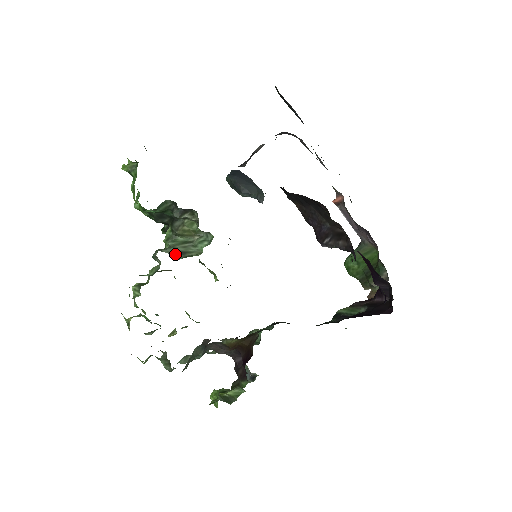
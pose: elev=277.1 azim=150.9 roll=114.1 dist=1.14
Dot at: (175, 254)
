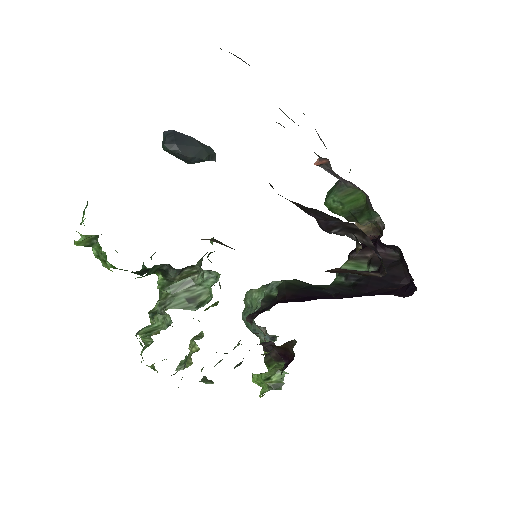
Dot at: (185, 306)
